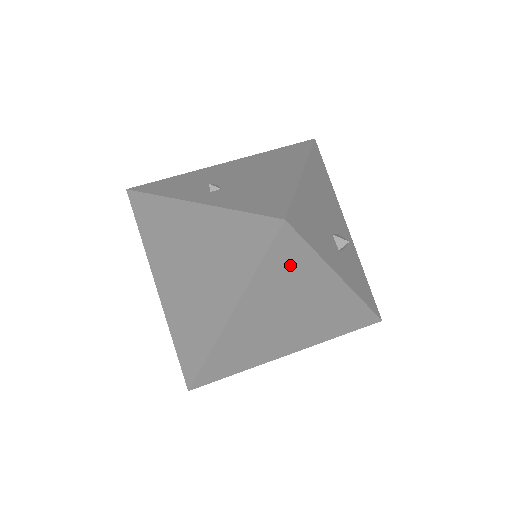
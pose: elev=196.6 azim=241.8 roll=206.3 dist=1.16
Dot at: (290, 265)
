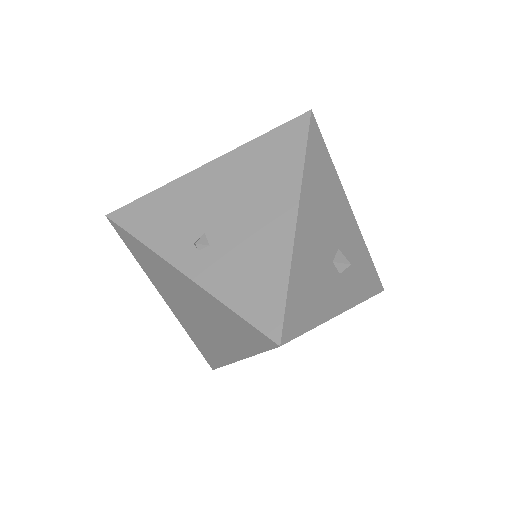
Dot at: occluded
